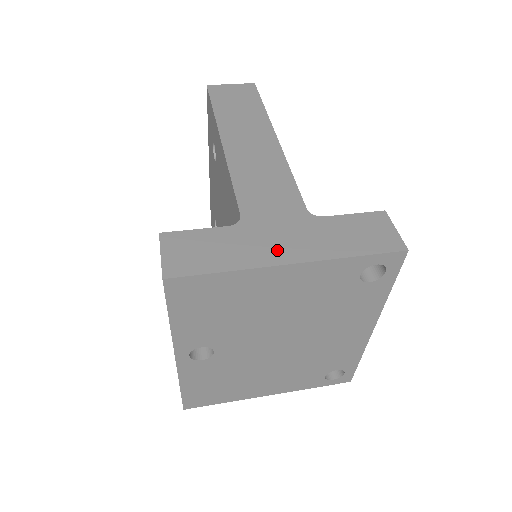
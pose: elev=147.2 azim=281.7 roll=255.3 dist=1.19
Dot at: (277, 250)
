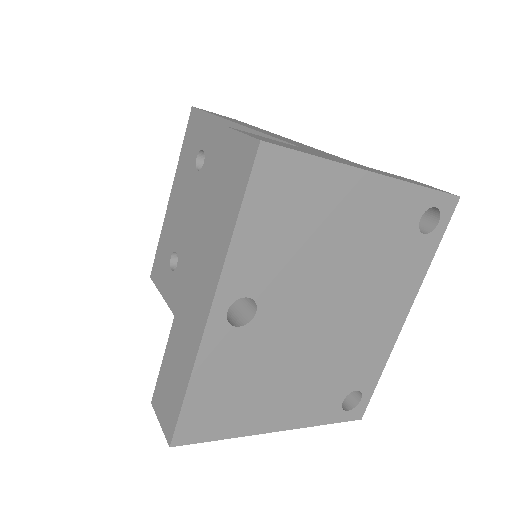
Dot at: (355, 165)
